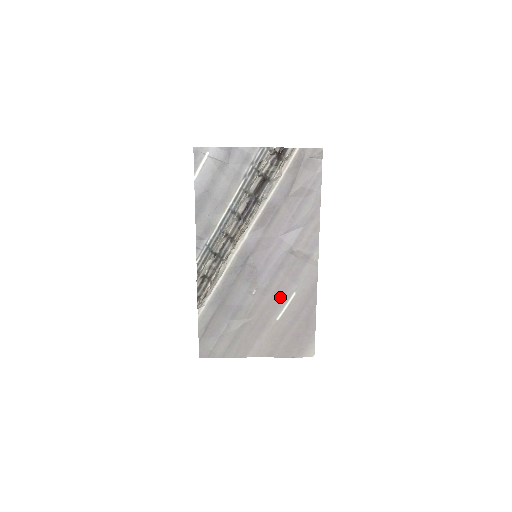
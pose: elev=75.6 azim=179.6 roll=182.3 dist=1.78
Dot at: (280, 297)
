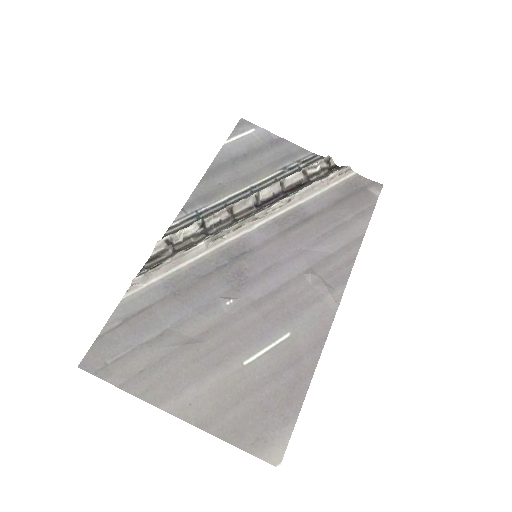
Dot at: (264, 329)
